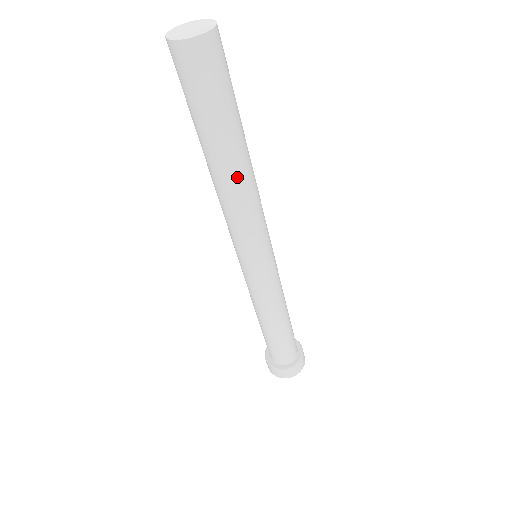
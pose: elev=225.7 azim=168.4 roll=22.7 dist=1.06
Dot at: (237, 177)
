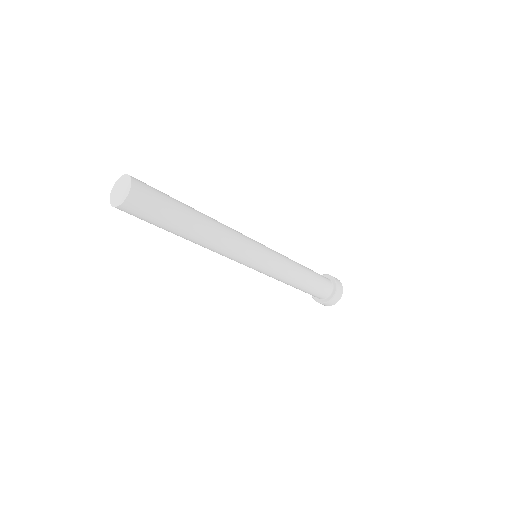
Dot at: occluded
